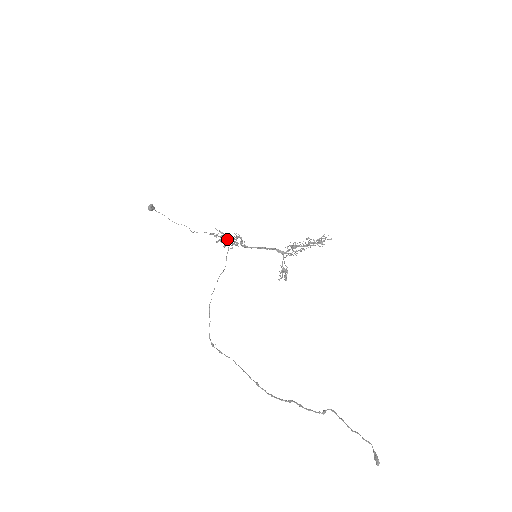
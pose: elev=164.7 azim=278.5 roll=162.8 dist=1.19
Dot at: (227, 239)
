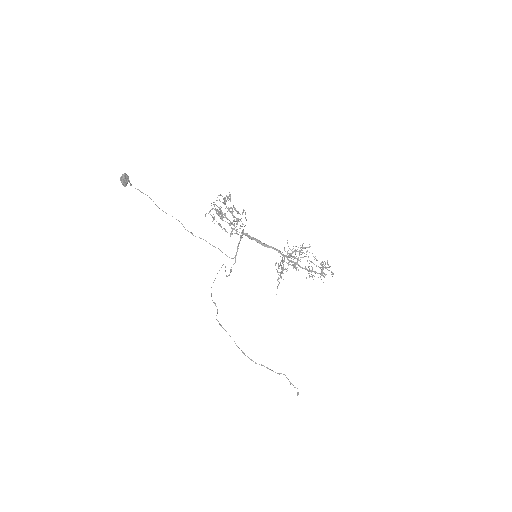
Dot at: occluded
